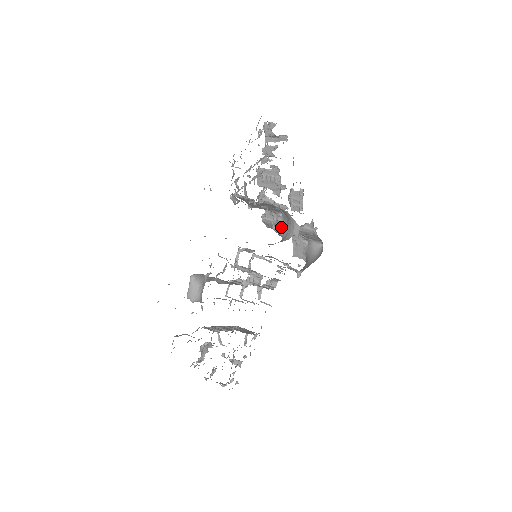
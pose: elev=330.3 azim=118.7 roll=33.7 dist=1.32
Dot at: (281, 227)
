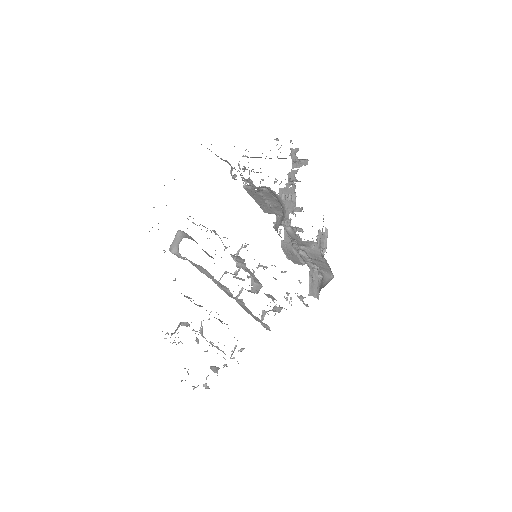
Dot at: (279, 222)
